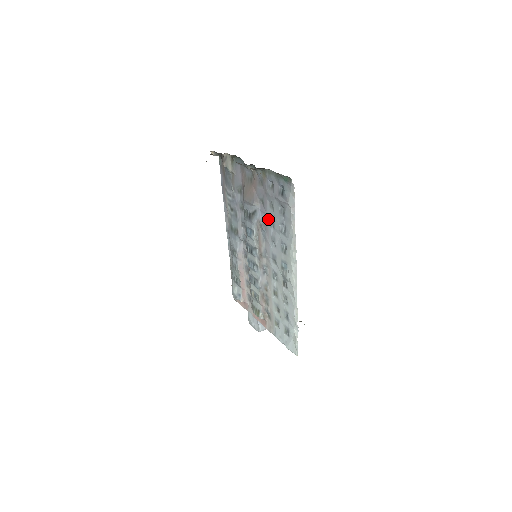
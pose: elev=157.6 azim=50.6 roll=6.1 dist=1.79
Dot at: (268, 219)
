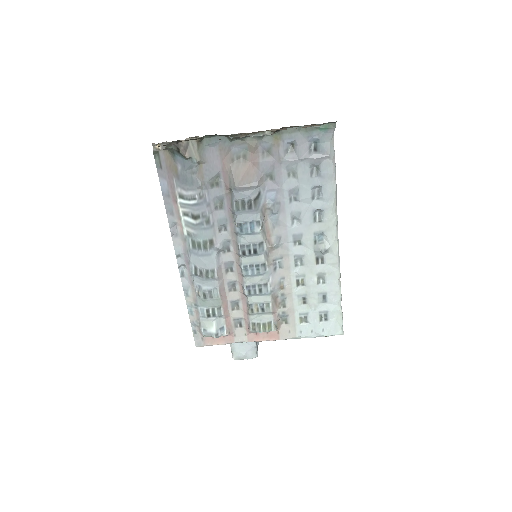
Dot at: (285, 194)
